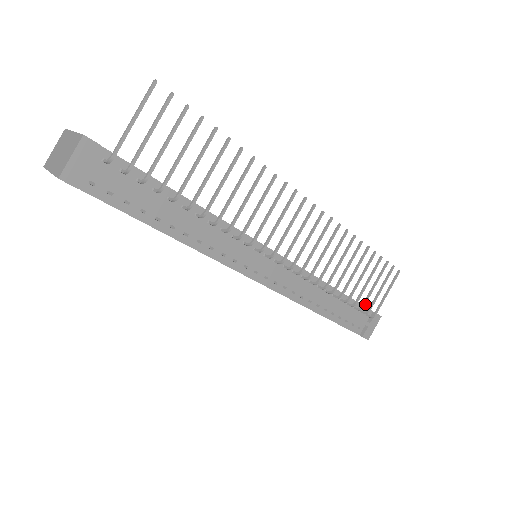
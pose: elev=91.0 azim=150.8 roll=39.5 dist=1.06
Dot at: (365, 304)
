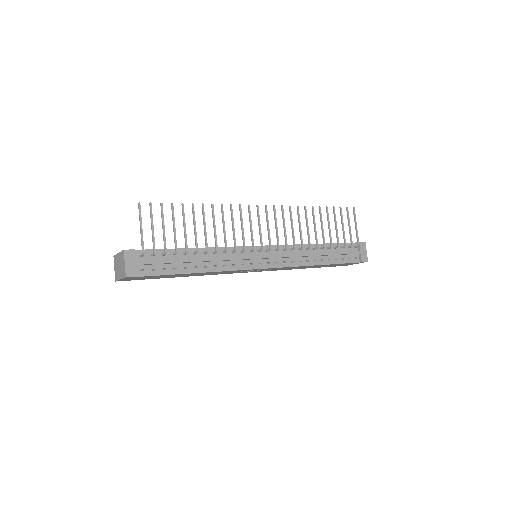
Dot at: (345, 241)
